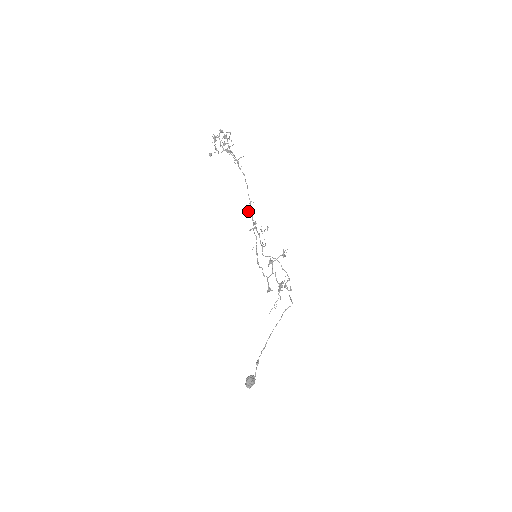
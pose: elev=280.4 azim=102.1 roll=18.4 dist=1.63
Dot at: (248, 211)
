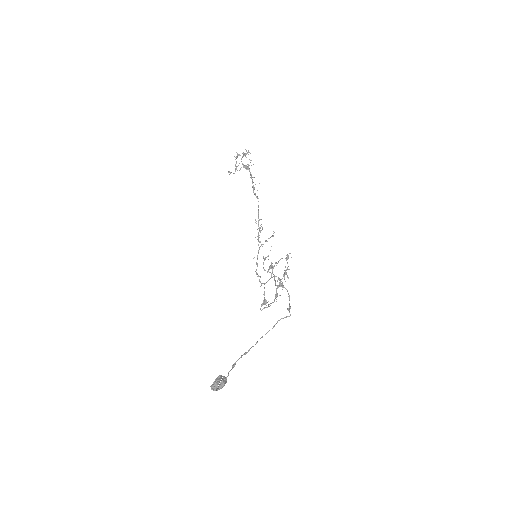
Dot at: occluded
